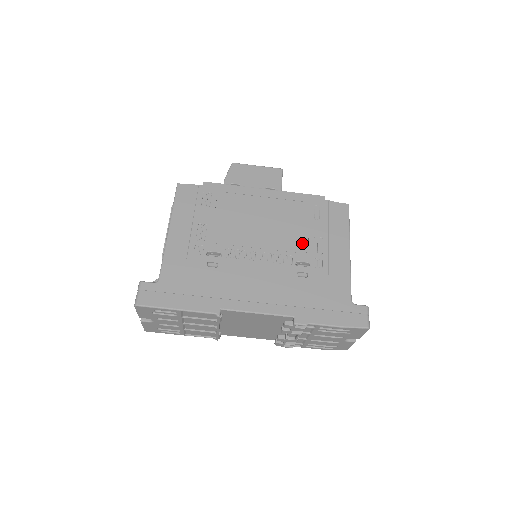
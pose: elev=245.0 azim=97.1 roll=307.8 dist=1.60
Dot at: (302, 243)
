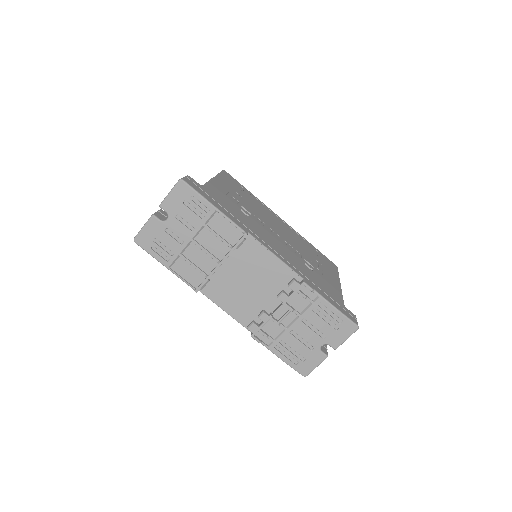
Dot at: (308, 255)
